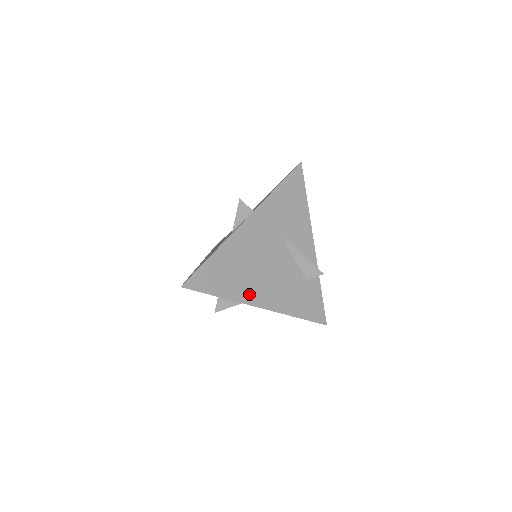
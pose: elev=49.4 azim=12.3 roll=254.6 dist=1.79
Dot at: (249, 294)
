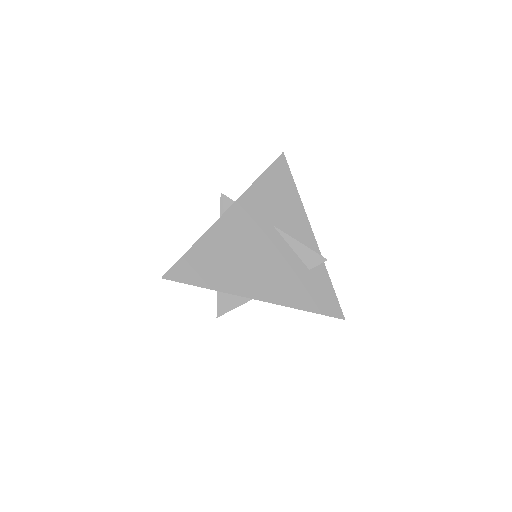
Dot at: (241, 285)
